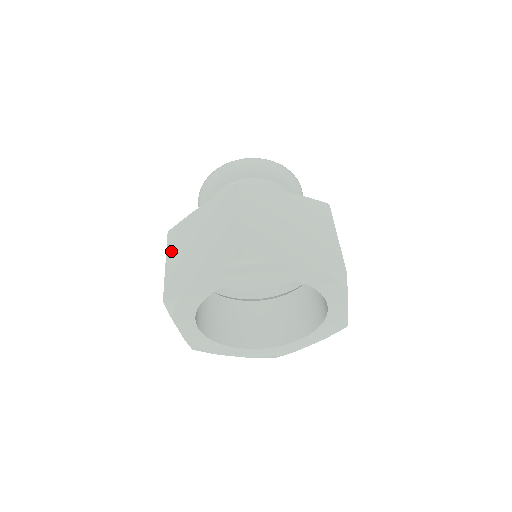
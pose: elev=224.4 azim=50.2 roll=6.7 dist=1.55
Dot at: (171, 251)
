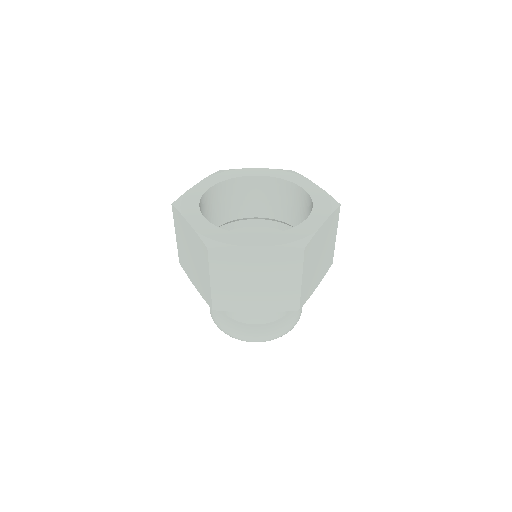
Dot at: occluded
